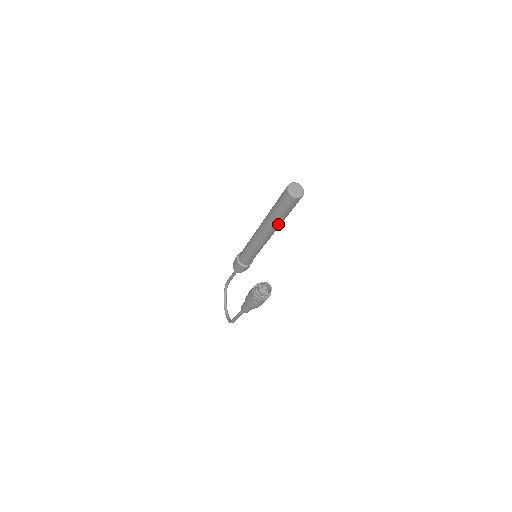
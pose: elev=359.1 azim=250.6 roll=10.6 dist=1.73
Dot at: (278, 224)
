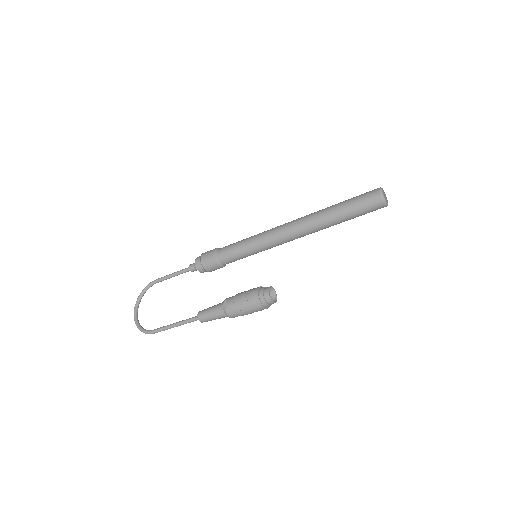
Dot at: (327, 227)
